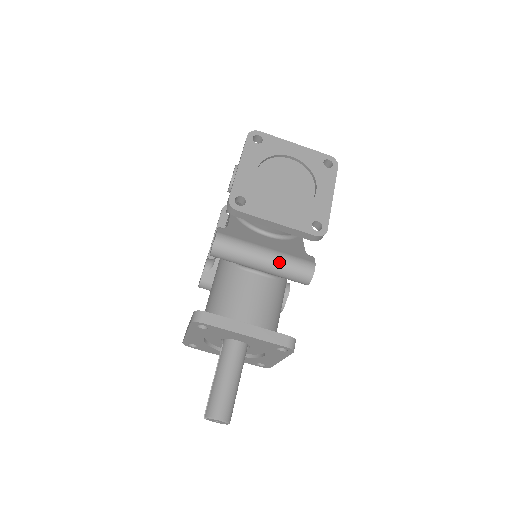
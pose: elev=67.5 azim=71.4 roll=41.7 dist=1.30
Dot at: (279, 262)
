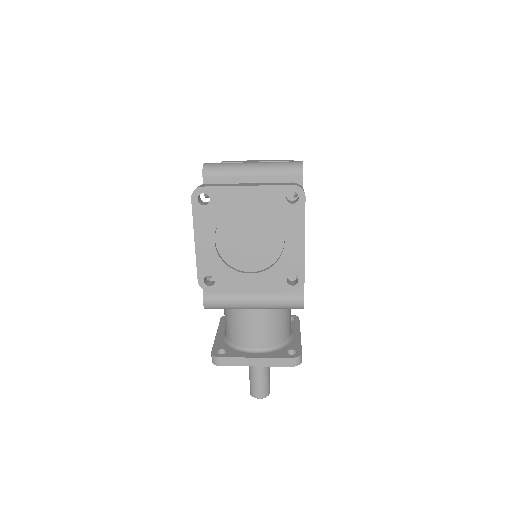
Dot at: (268, 305)
